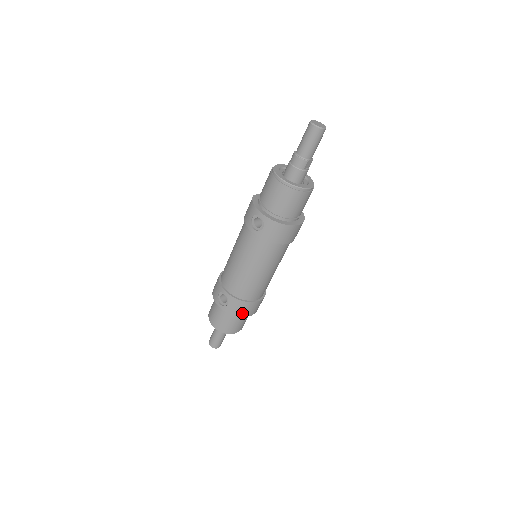
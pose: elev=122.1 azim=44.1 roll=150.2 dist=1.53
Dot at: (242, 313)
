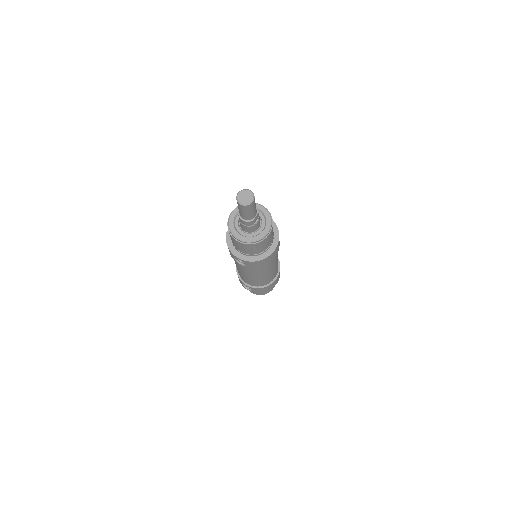
Dot at: (268, 290)
